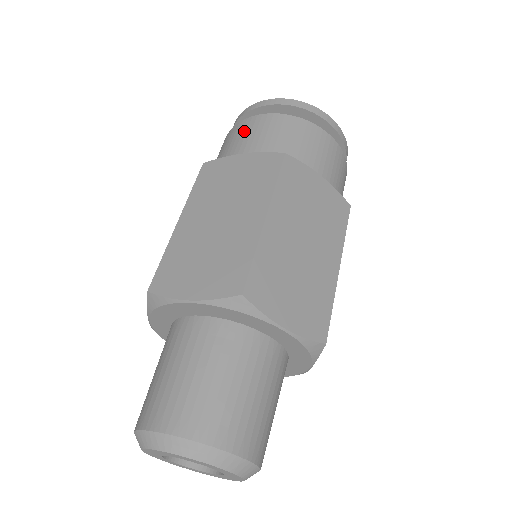
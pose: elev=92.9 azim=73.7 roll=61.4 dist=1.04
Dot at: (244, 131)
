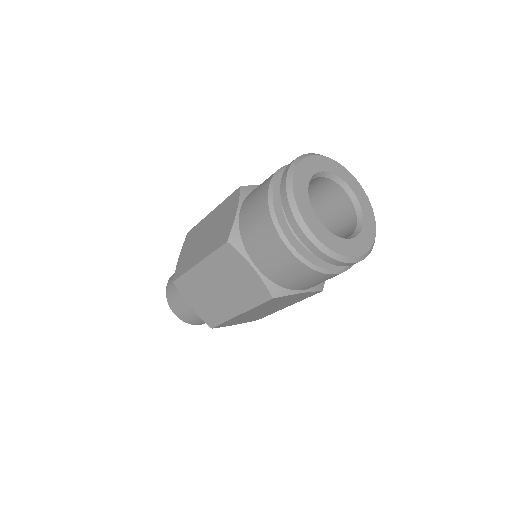
Dot at: (268, 245)
